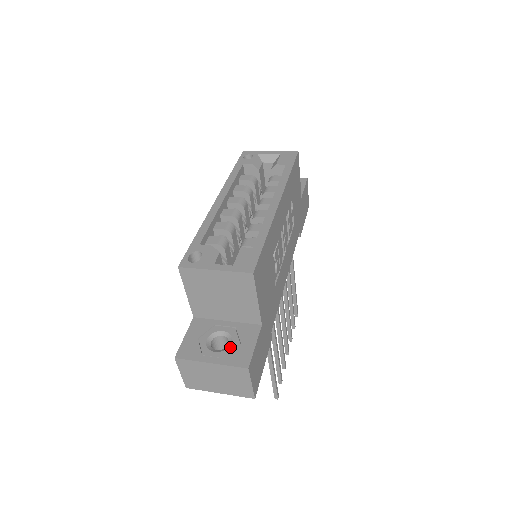
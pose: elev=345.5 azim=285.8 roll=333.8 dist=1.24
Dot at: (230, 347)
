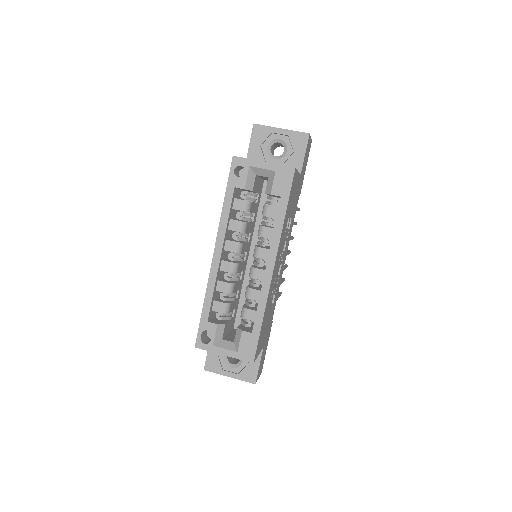
Dot at: (241, 365)
